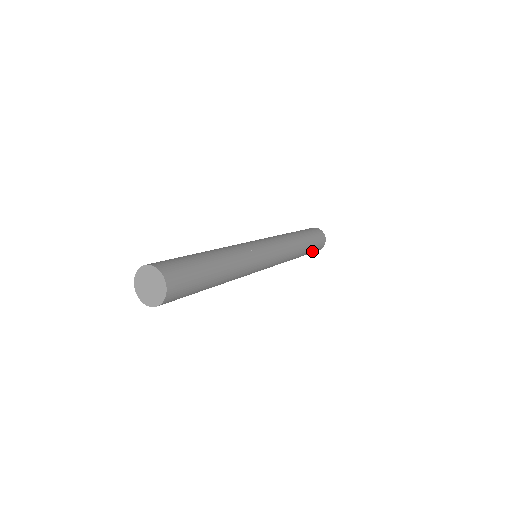
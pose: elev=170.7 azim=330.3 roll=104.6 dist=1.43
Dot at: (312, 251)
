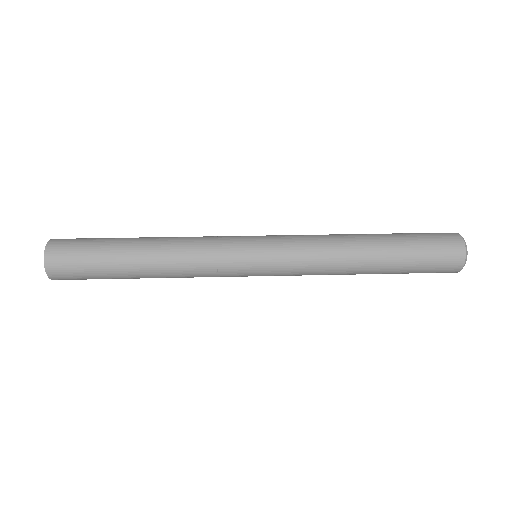
Dot at: (416, 271)
